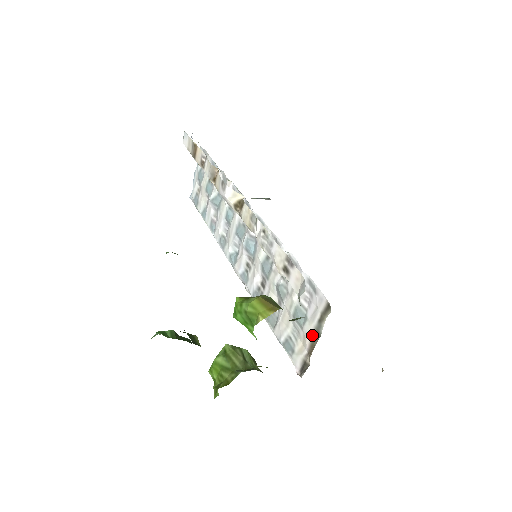
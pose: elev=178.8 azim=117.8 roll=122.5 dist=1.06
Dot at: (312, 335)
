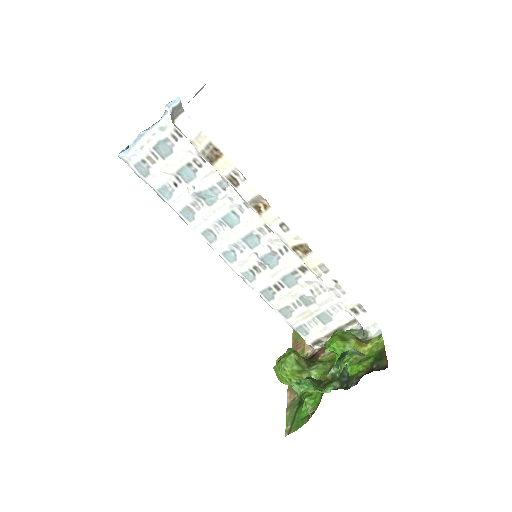
Dot at: (335, 329)
